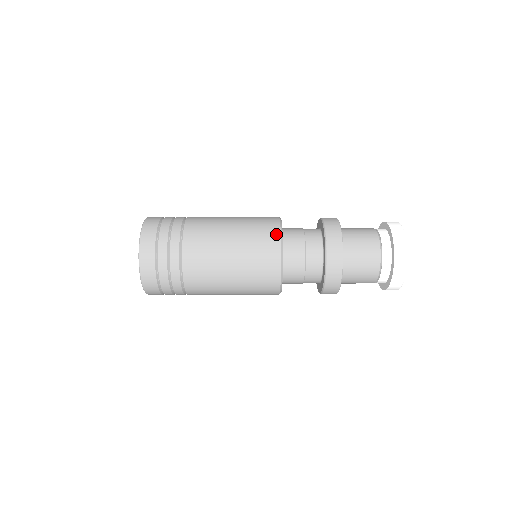
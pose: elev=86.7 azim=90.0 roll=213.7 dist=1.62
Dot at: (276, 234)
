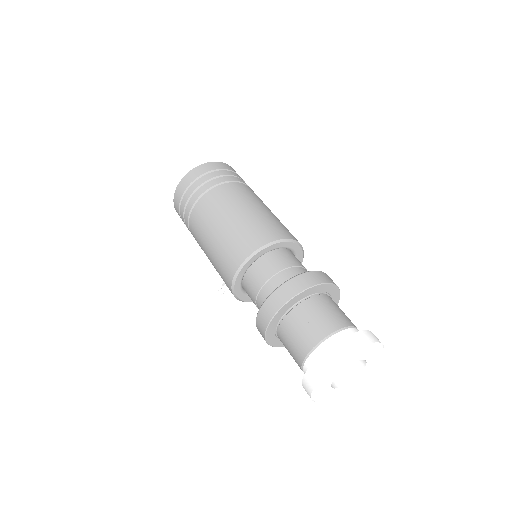
Dot at: occluded
